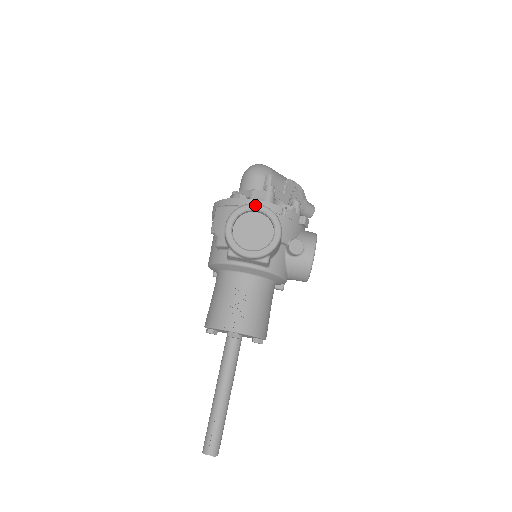
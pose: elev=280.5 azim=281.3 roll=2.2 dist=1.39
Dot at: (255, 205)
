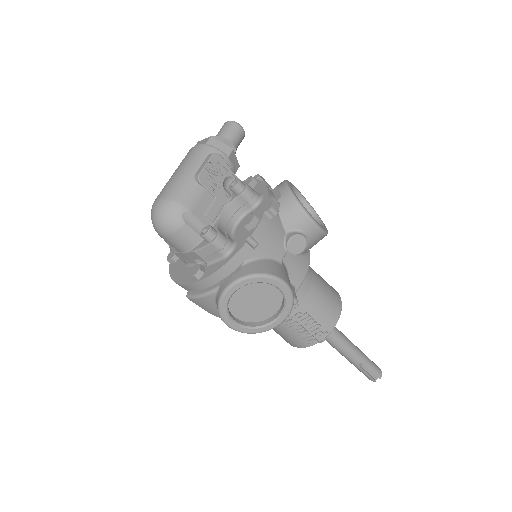
Dot at: (230, 290)
